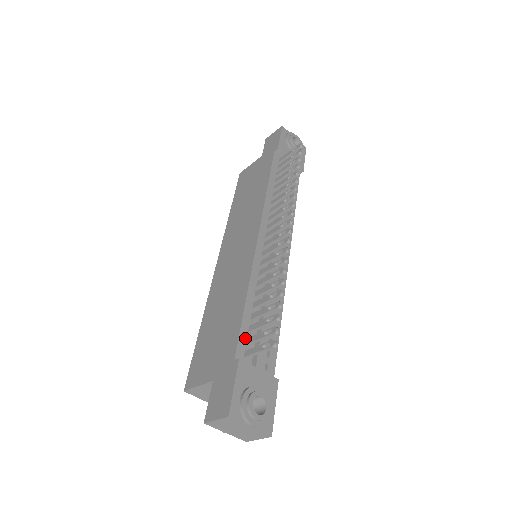
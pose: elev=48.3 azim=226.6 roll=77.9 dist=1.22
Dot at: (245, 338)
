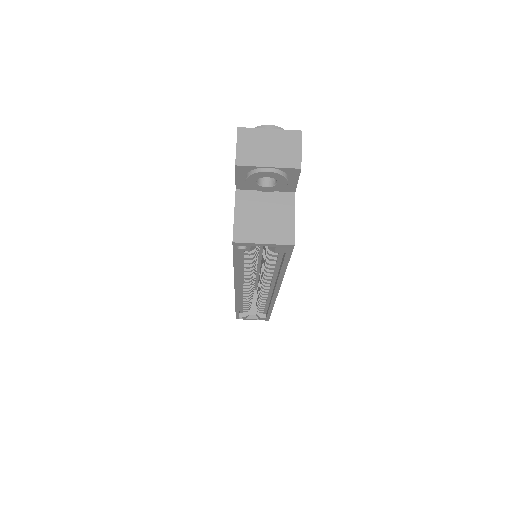
Dot at: occluded
